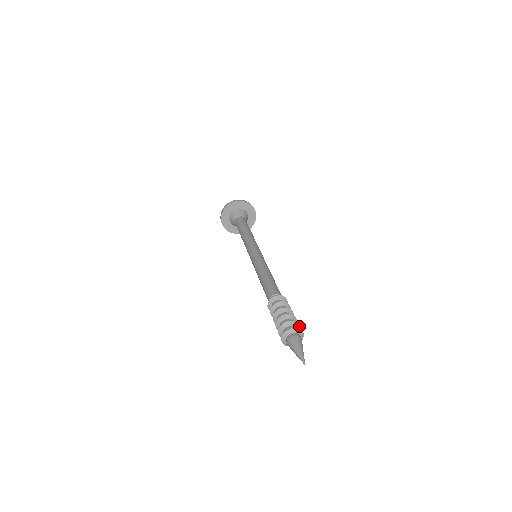
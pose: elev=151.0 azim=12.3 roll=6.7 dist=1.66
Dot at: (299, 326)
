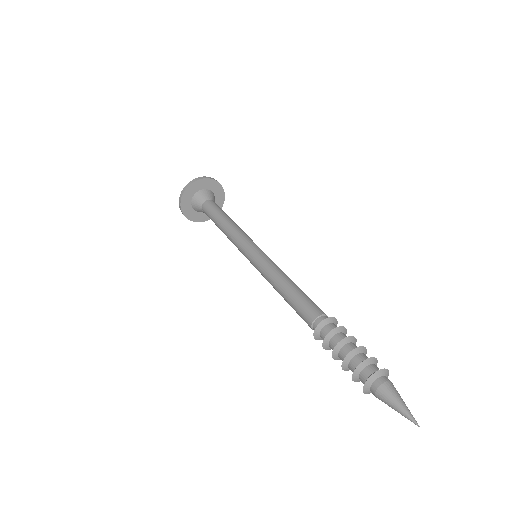
Dot at: (376, 360)
